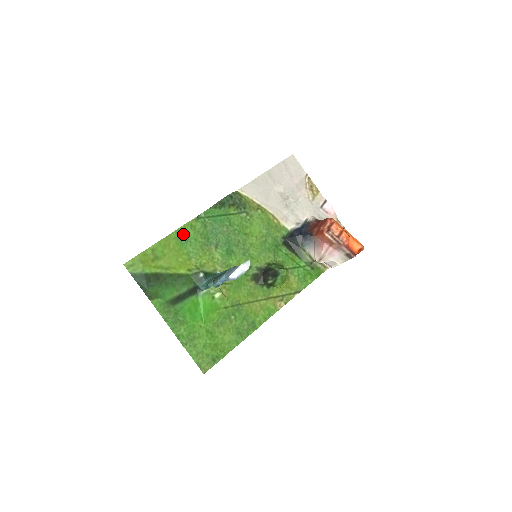
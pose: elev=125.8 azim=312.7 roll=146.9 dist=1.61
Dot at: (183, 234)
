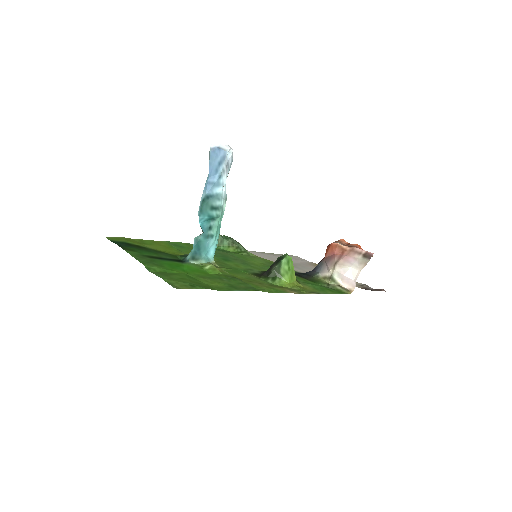
Dot at: (176, 244)
